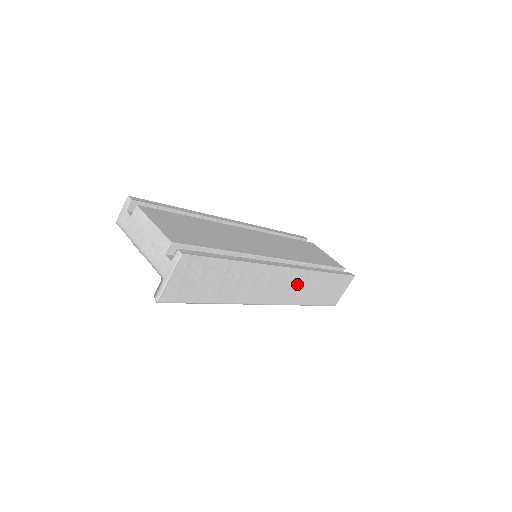
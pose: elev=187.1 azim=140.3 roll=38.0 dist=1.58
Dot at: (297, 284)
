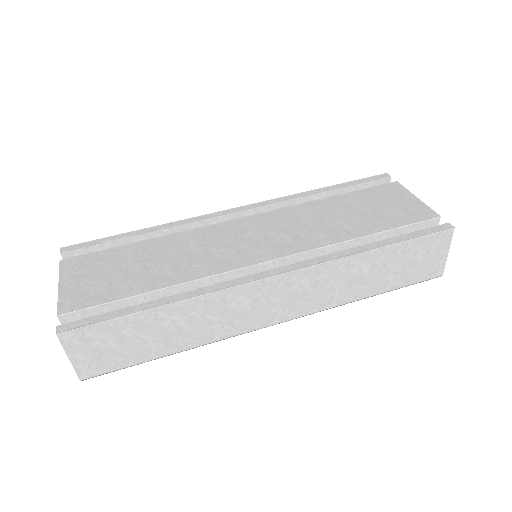
Dot at: (316, 285)
